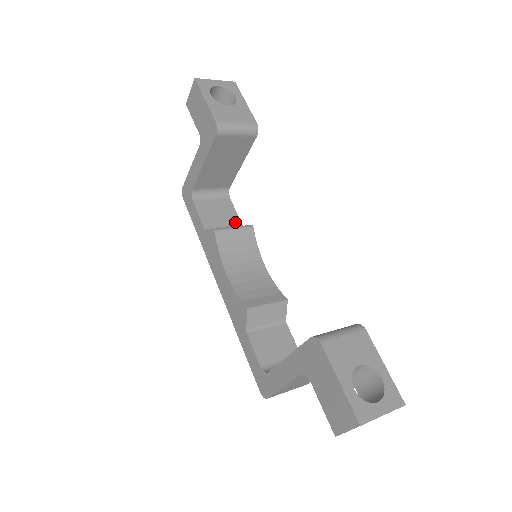
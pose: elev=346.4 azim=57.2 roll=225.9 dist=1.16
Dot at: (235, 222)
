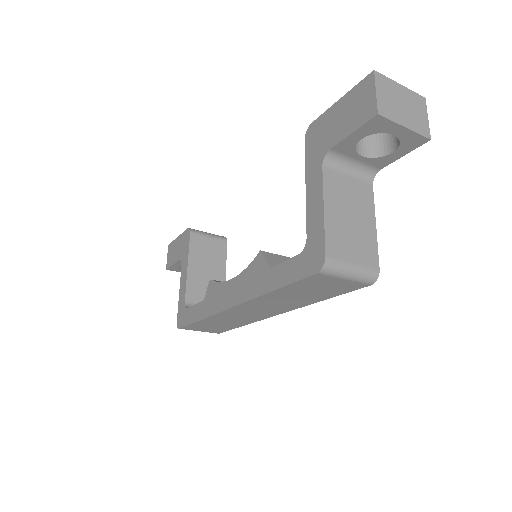
Dot at: occluded
